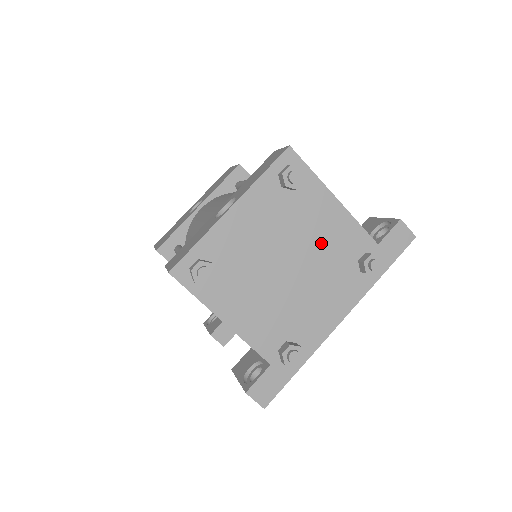
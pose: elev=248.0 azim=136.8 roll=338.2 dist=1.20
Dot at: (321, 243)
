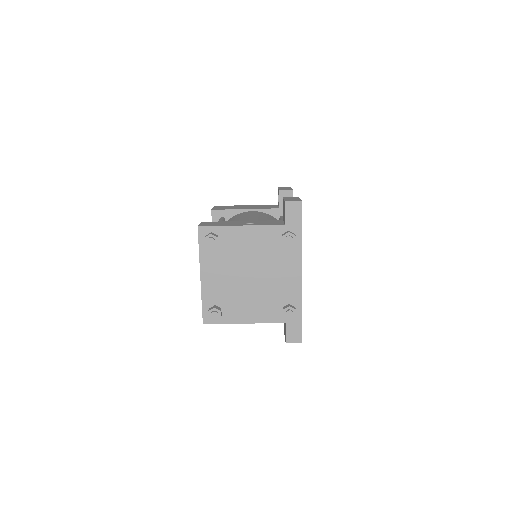
Dot at: (255, 252)
